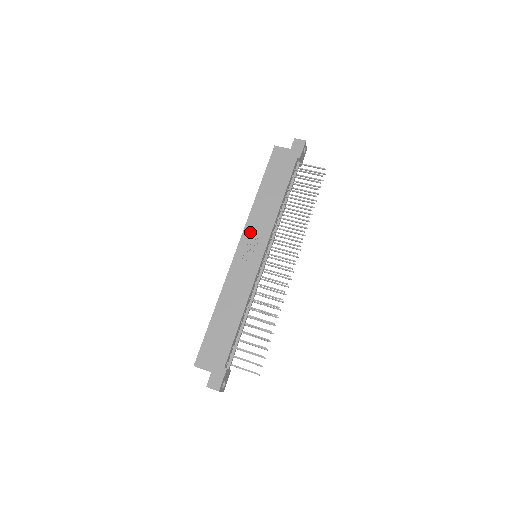
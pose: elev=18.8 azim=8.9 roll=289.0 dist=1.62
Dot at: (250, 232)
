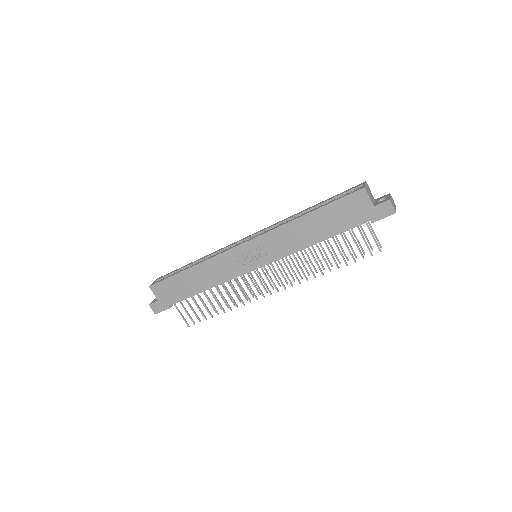
Dot at: (265, 242)
